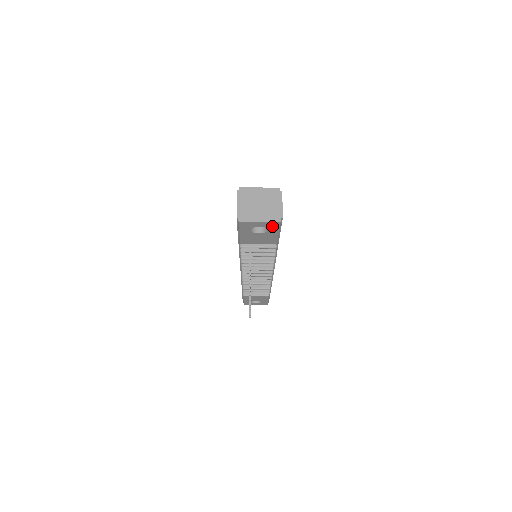
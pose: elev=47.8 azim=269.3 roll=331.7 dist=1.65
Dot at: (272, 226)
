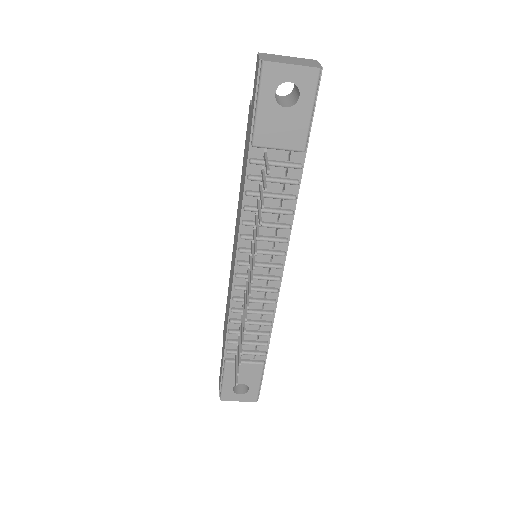
Dot at: (307, 82)
